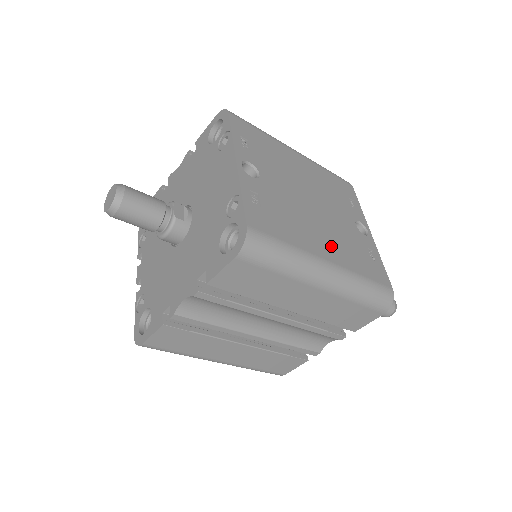
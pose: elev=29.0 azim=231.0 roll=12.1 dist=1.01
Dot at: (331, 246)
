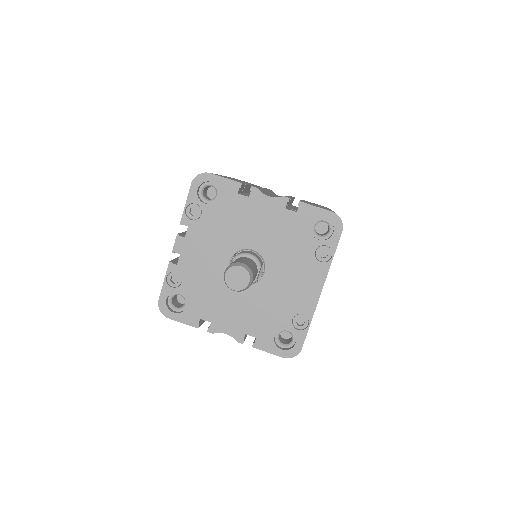
Dot at: occluded
